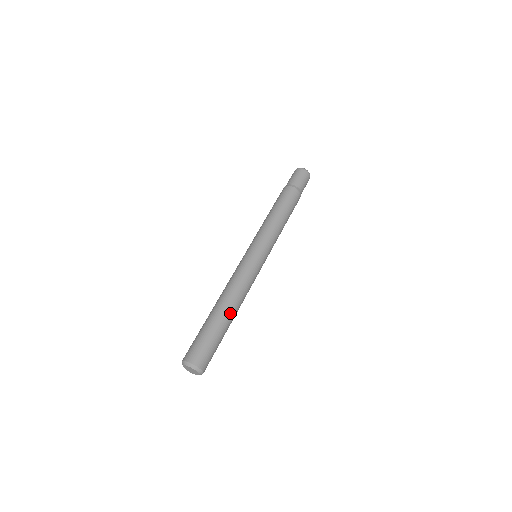
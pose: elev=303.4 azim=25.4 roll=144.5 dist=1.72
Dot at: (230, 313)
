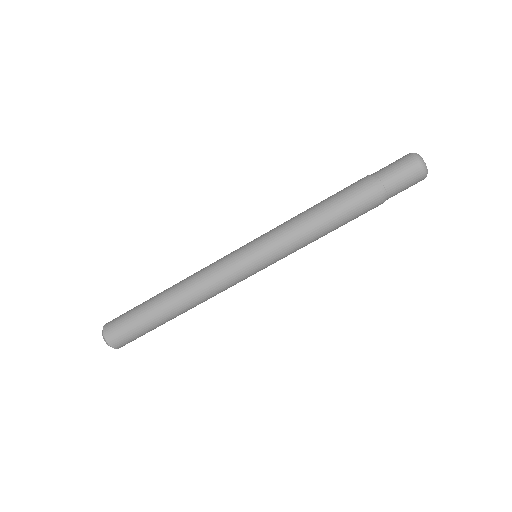
Dot at: occluded
